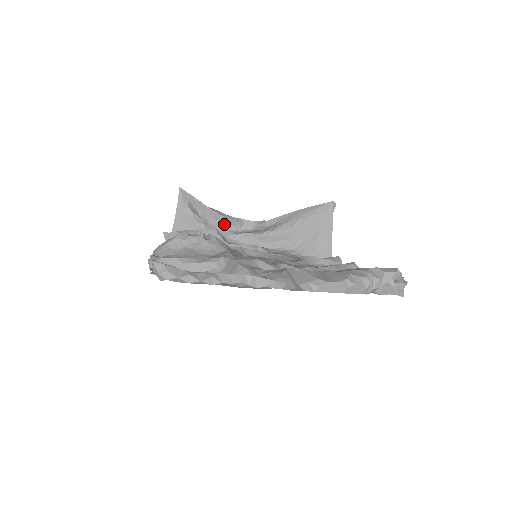
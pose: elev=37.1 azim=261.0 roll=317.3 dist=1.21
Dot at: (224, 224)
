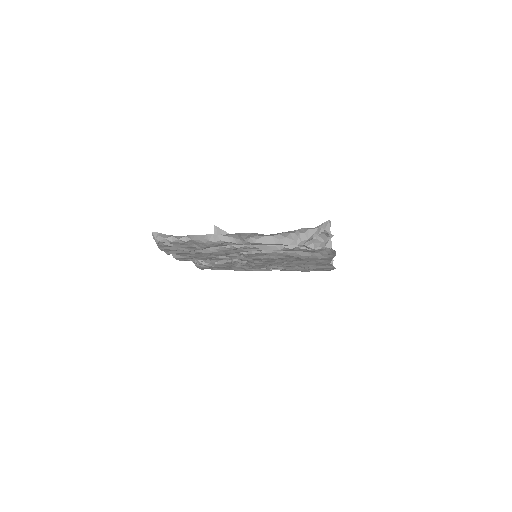
Dot at: occluded
